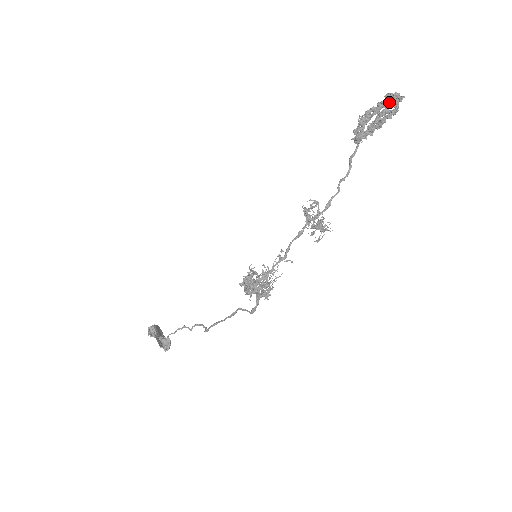
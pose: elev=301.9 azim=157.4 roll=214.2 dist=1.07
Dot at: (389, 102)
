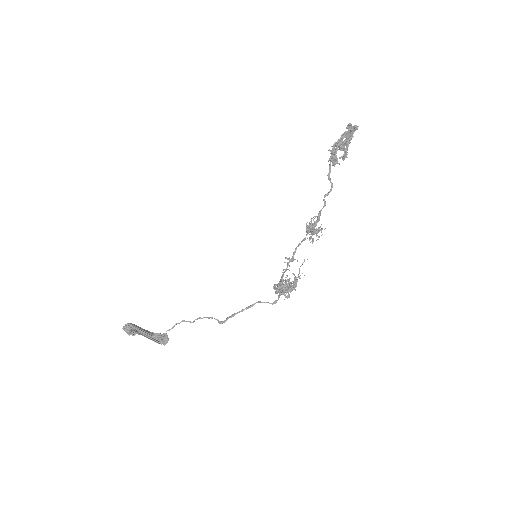
Dot at: (351, 131)
